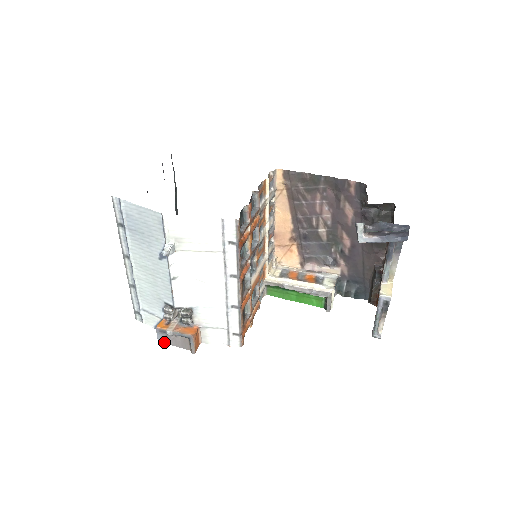
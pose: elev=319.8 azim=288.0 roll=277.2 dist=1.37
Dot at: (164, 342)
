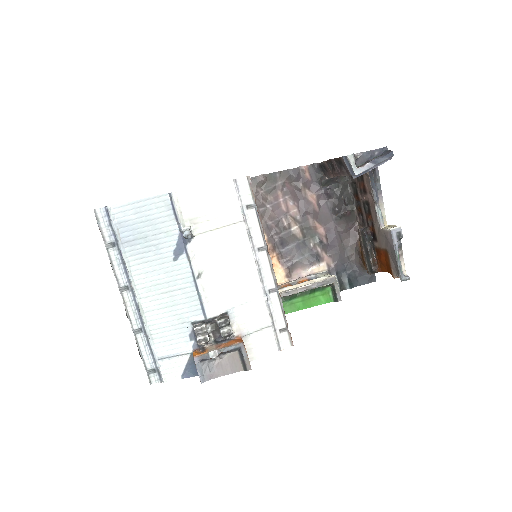
Dot at: (207, 377)
